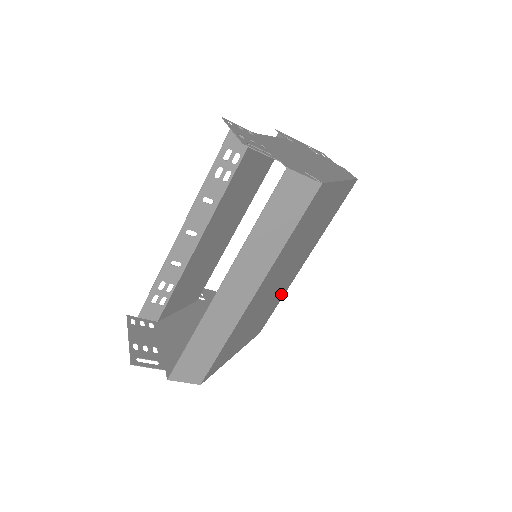
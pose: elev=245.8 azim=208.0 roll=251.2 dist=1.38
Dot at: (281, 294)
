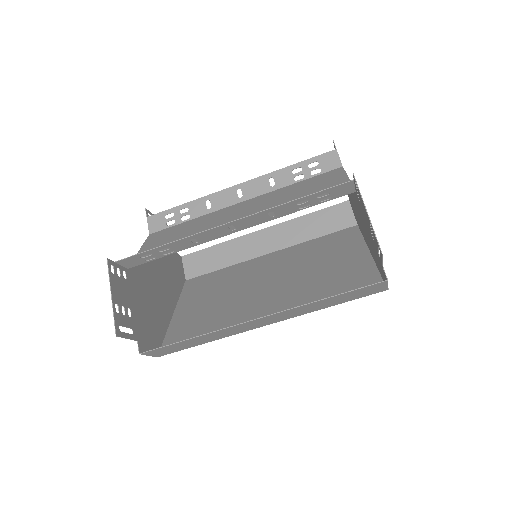
Dot at: (235, 272)
